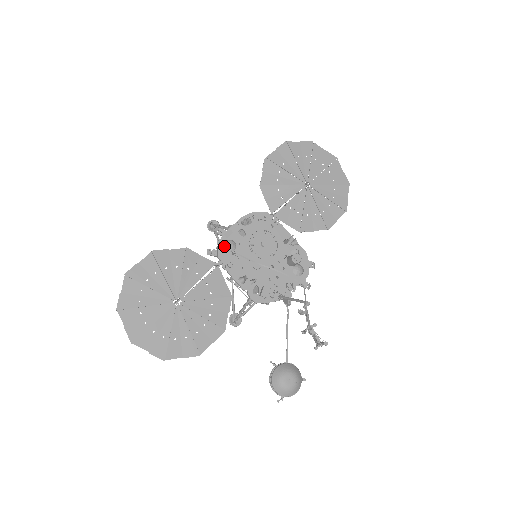
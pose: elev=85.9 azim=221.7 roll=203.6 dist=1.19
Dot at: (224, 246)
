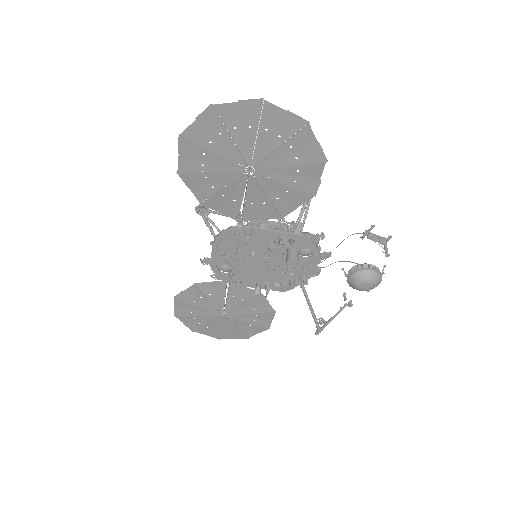
Dot at: occluded
